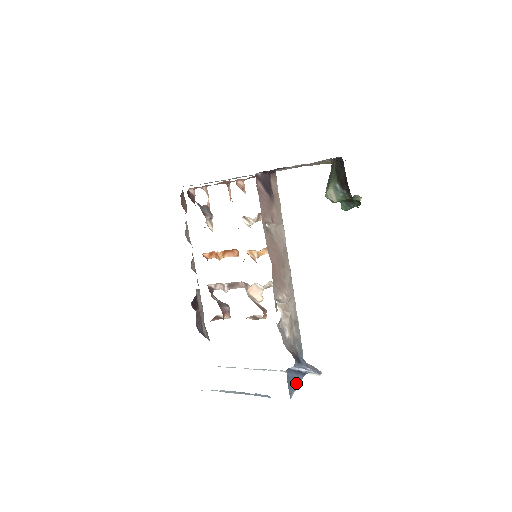
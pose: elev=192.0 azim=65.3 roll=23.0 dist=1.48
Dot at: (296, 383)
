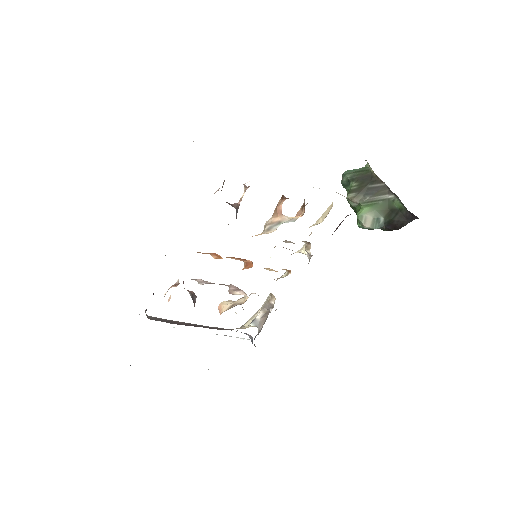
Dot at: occluded
